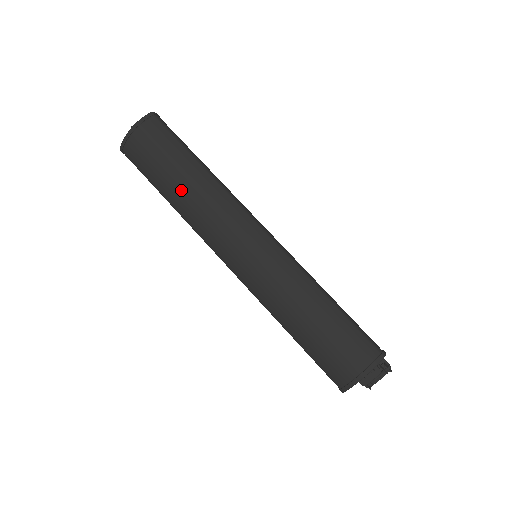
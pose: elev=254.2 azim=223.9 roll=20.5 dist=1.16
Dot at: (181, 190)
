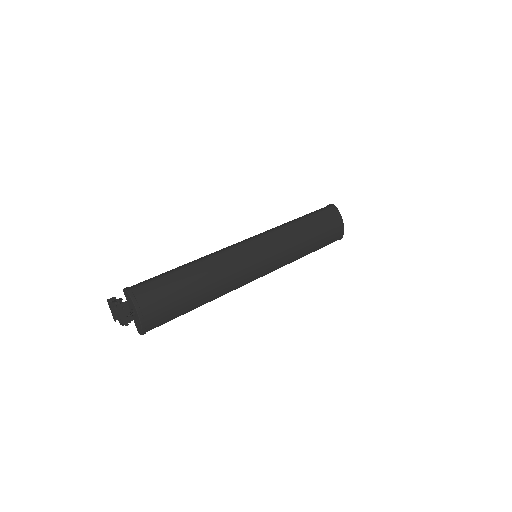
Dot at: (204, 289)
